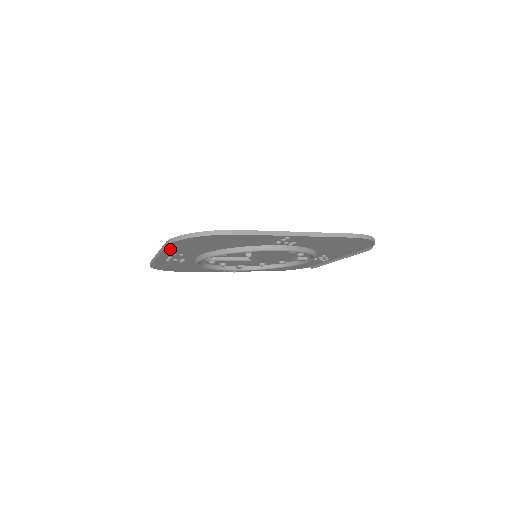
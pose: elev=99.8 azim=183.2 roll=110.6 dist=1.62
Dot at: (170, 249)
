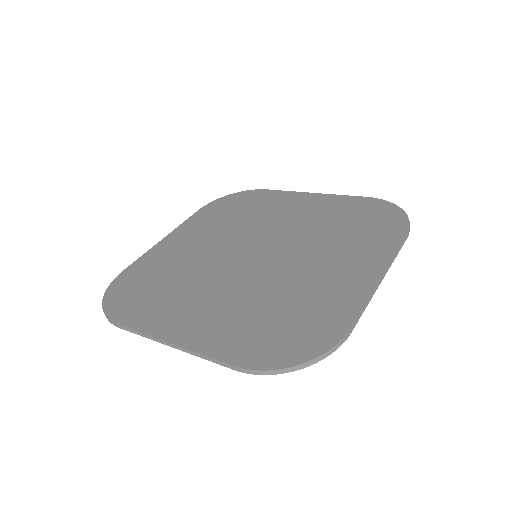
Dot at: (221, 356)
